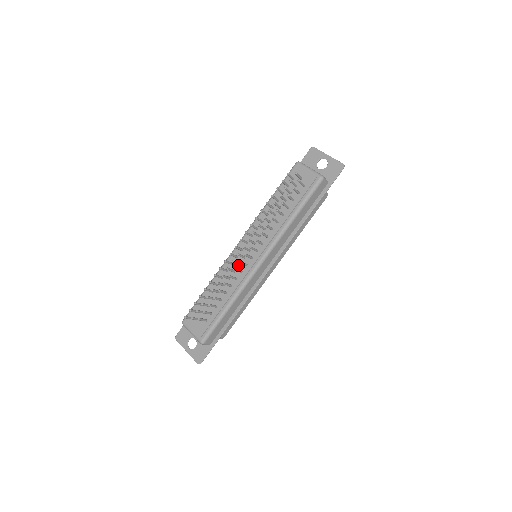
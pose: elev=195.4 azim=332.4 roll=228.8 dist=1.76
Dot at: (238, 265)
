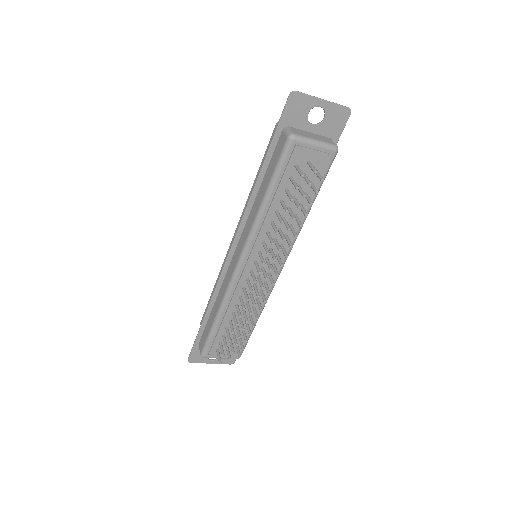
Dot at: (253, 286)
